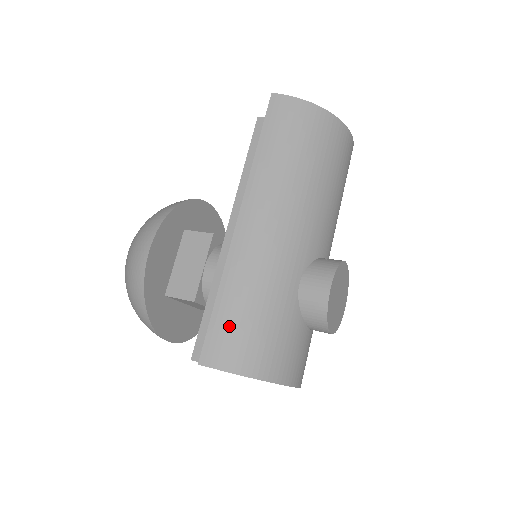
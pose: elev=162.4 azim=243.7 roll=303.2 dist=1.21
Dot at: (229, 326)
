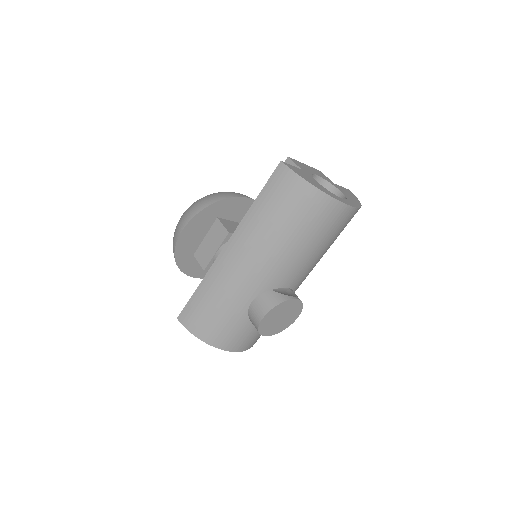
Dot at: (197, 308)
